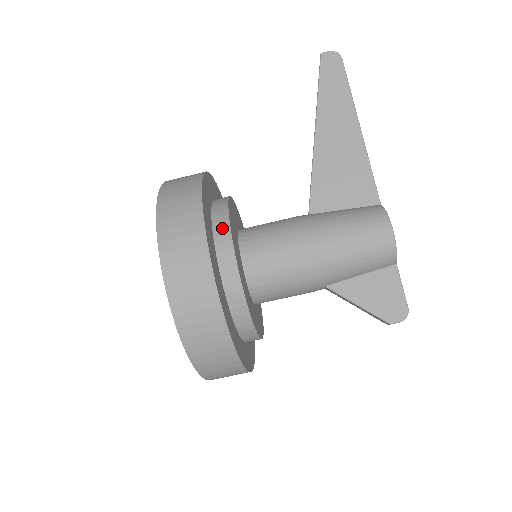
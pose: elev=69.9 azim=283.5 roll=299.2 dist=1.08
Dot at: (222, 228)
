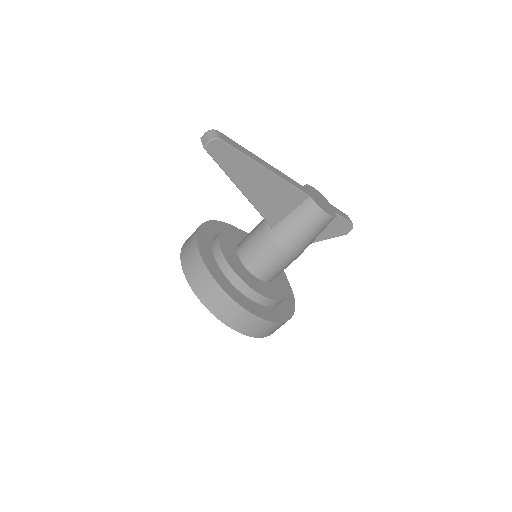
Dot at: (251, 294)
